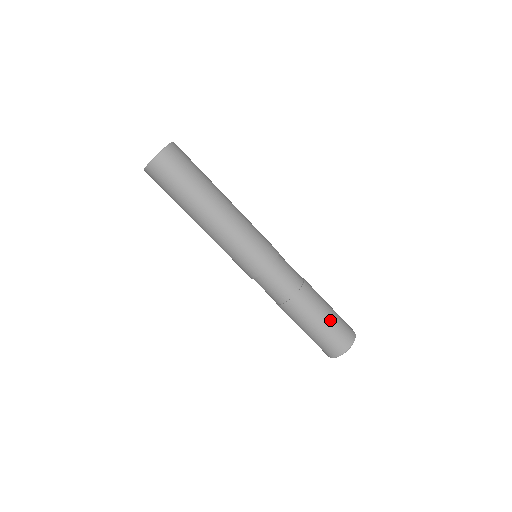
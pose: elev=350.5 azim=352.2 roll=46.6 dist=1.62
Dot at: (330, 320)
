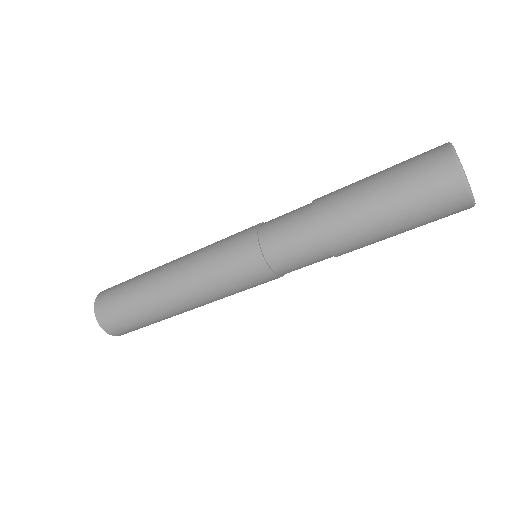
Dot at: (385, 175)
